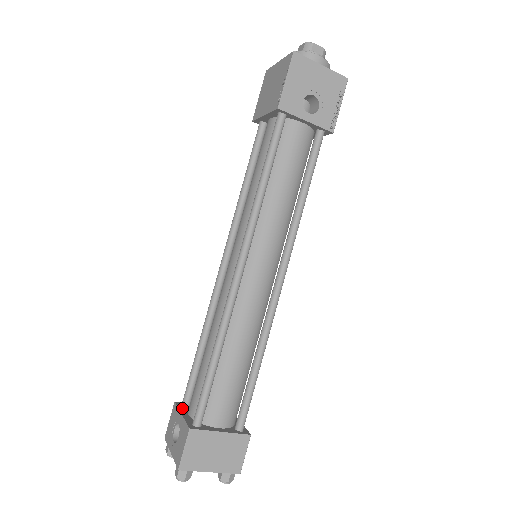
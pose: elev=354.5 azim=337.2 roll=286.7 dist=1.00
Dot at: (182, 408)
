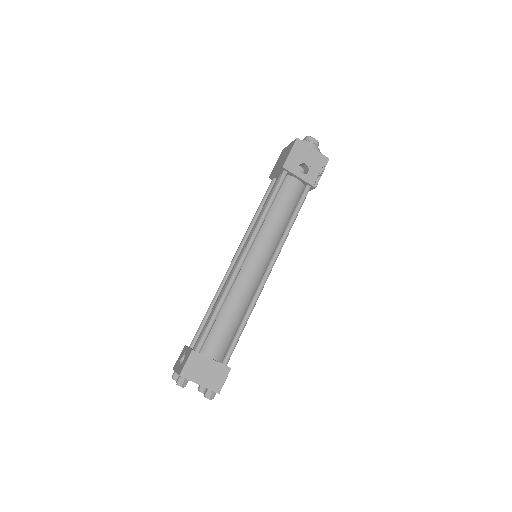
Dot at: (189, 347)
